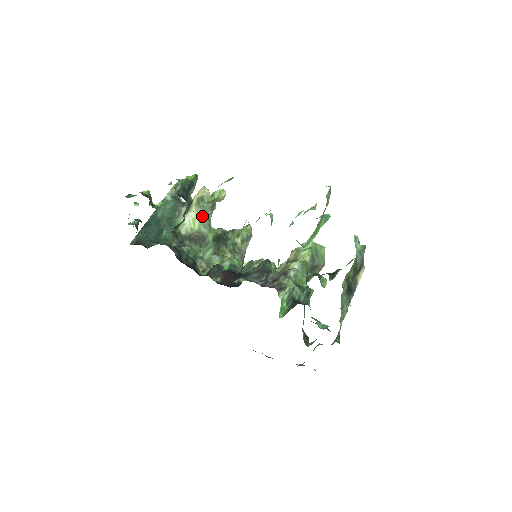
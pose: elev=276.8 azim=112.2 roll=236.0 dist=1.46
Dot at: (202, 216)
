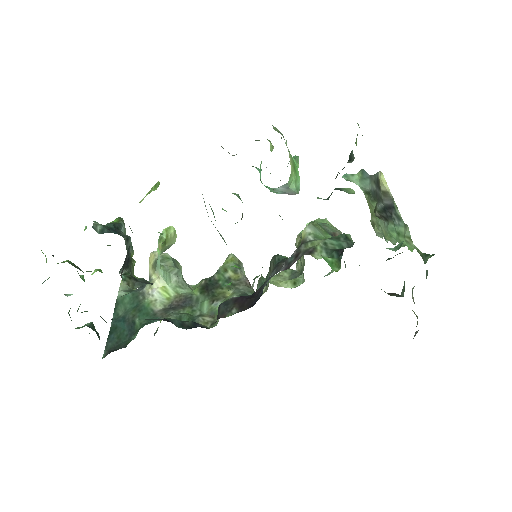
Dot at: (170, 278)
